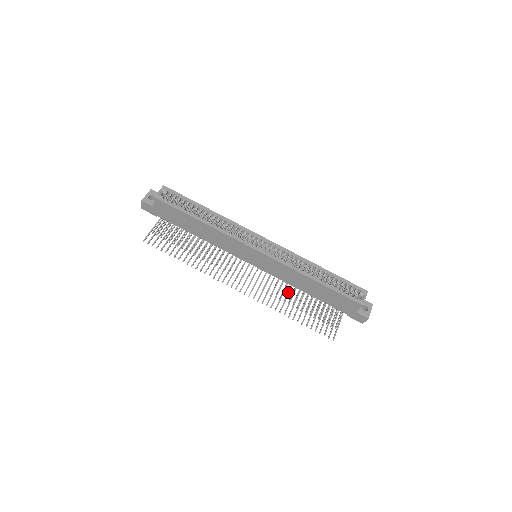
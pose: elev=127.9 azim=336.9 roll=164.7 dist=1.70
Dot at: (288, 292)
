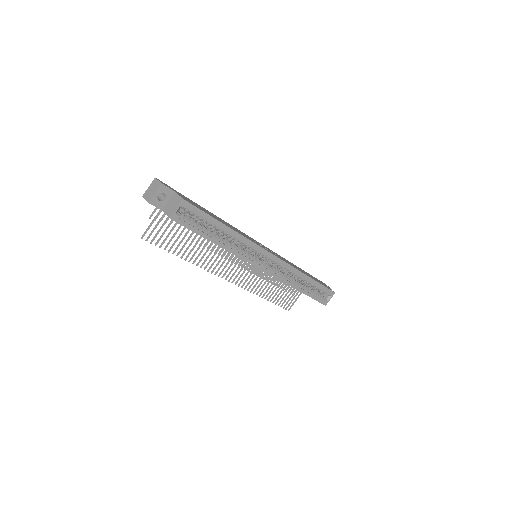
Dot at: (270, 276)
